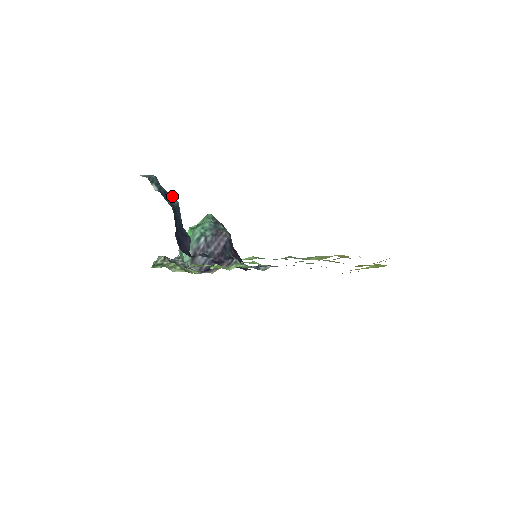
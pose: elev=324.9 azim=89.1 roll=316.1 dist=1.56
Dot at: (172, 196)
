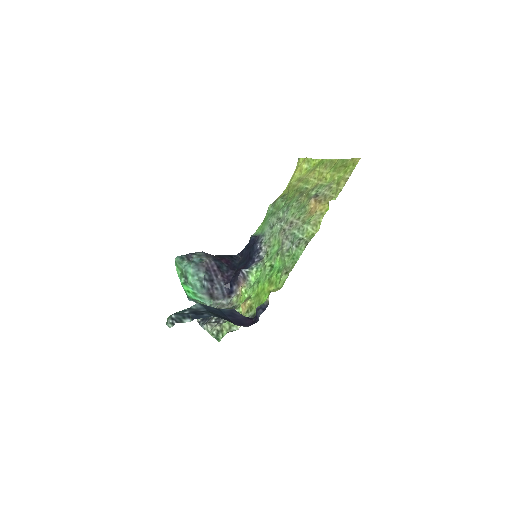
Dot at: (192, 306)
